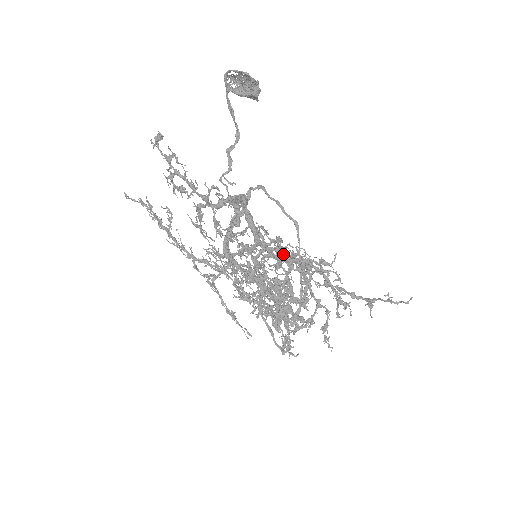
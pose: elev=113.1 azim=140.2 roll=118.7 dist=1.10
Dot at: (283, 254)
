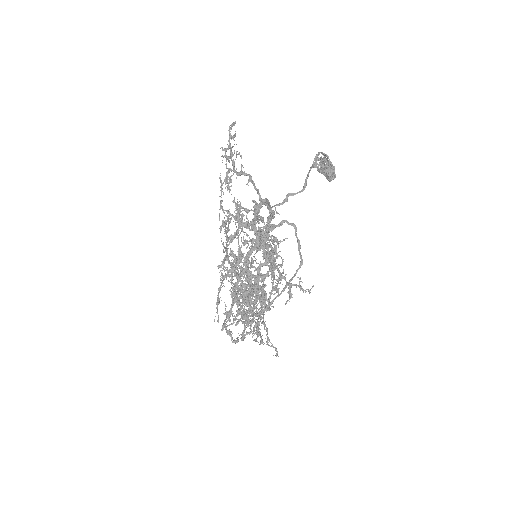
Dot at: (263, 241)
